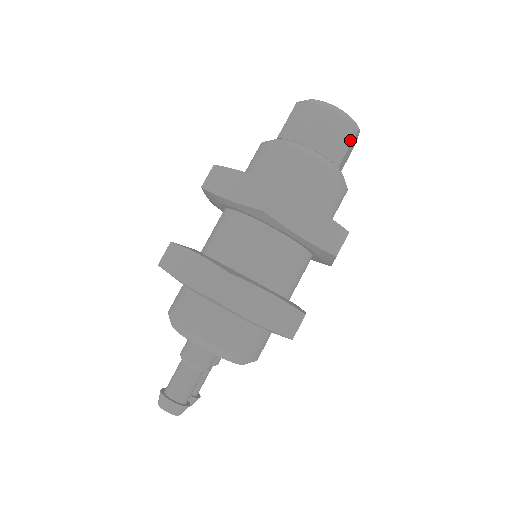
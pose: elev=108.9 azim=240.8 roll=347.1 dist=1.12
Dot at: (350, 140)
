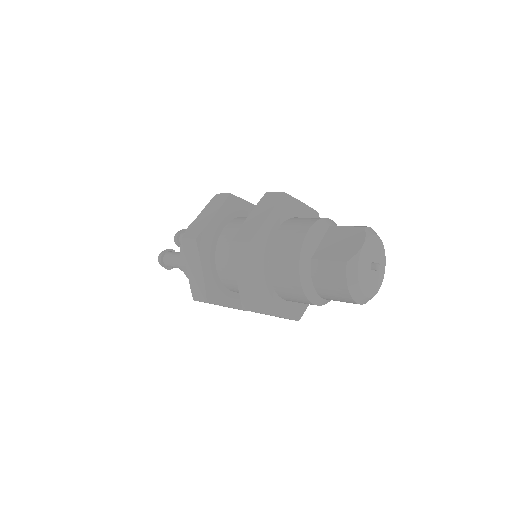
Dot at: occluded
